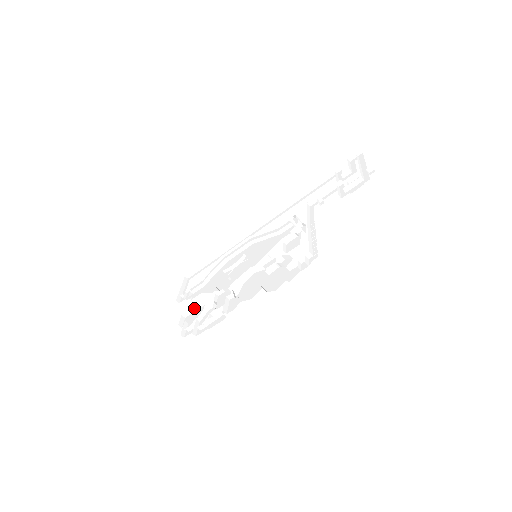
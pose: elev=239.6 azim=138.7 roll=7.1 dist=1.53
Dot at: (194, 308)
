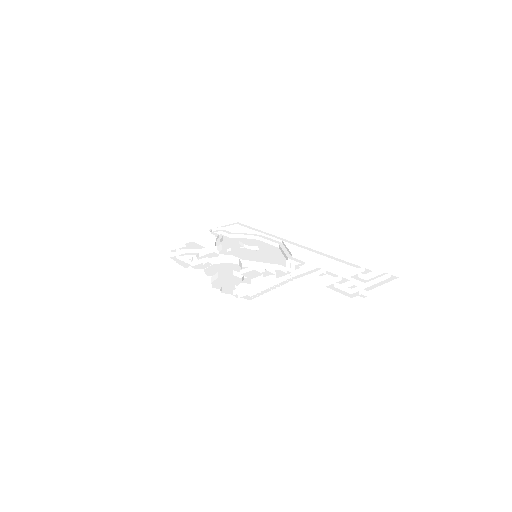
Dot at: (200, 242)
